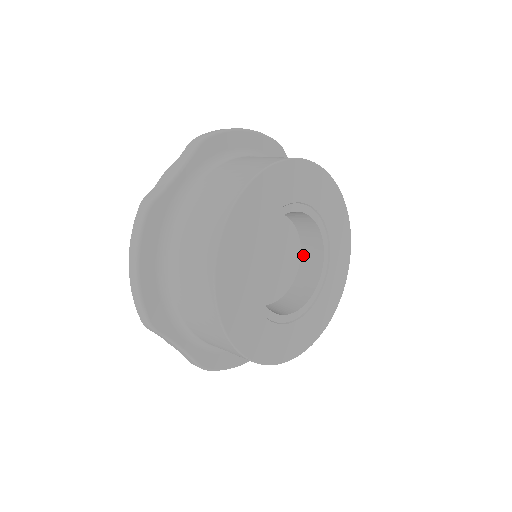
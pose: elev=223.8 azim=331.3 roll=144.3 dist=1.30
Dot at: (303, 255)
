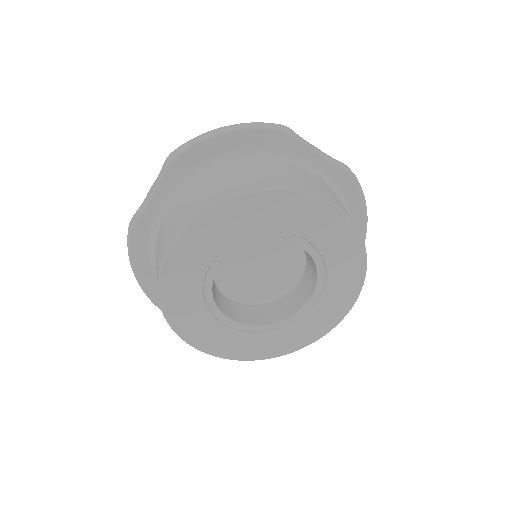
Dot at: (307, 258)
